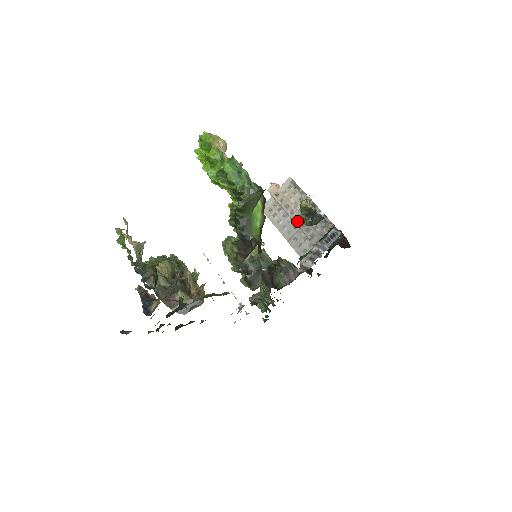
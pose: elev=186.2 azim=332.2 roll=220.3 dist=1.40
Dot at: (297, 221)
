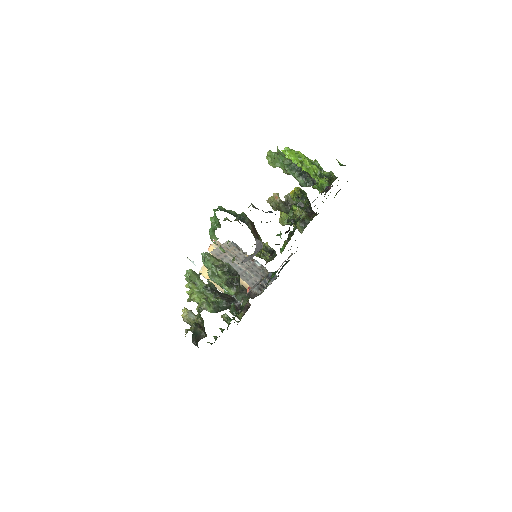
Dot at: (243, 265)
